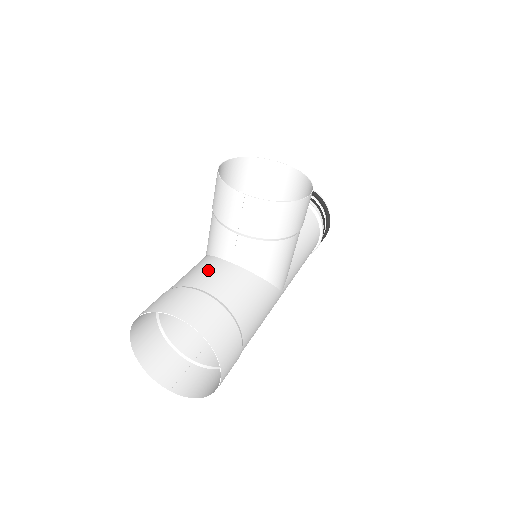
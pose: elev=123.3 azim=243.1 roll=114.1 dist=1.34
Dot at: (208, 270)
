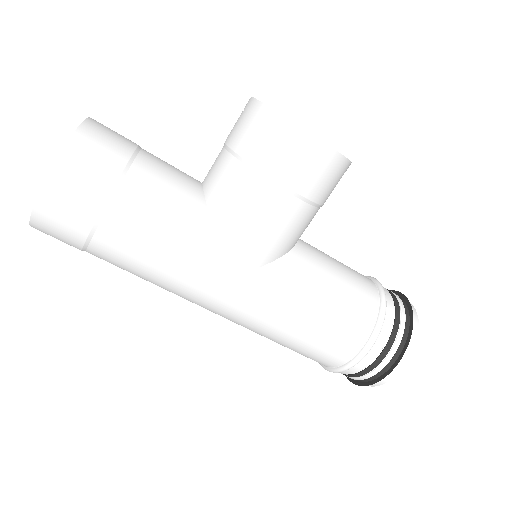
Dot at: occluded
